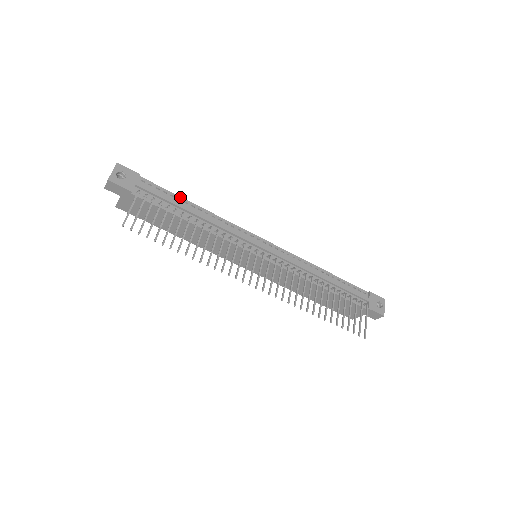
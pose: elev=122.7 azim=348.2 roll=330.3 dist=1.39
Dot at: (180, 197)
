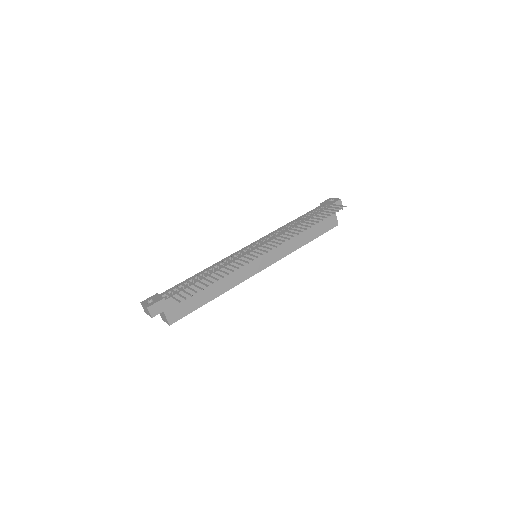
Dot at: (187, 279)
